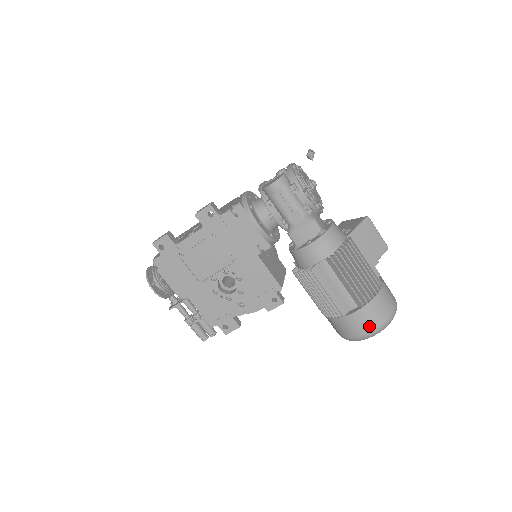
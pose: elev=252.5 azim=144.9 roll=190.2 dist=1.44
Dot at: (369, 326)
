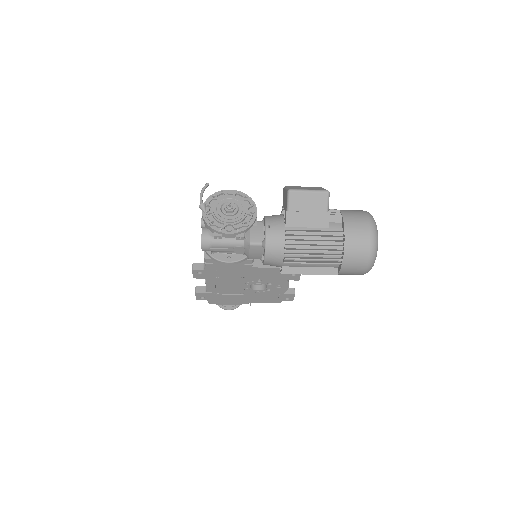
Dot at: (360, 268)
